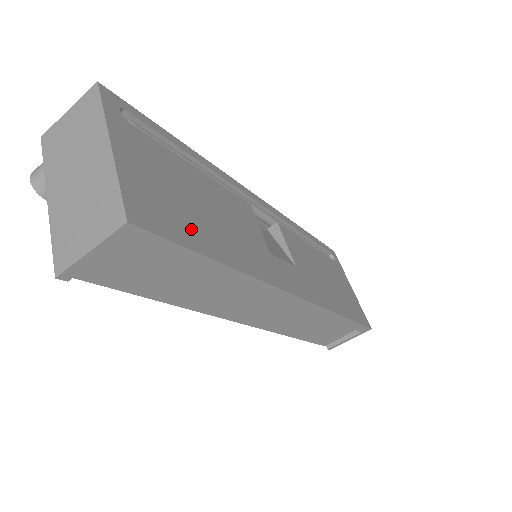
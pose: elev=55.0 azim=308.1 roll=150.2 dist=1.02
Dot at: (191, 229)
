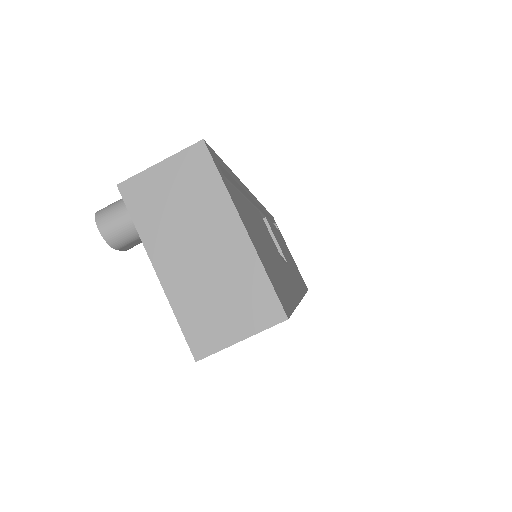
Dot at: (283, 285)
